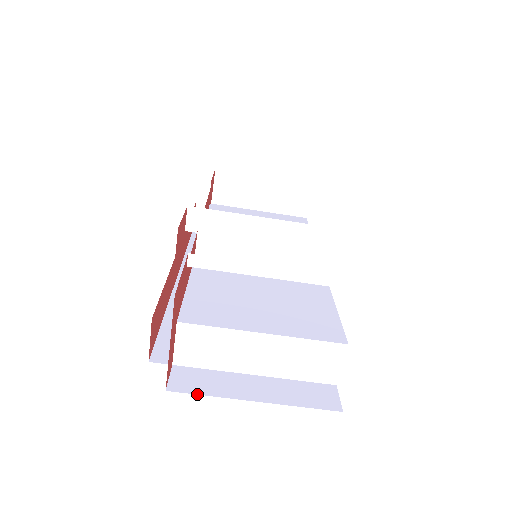
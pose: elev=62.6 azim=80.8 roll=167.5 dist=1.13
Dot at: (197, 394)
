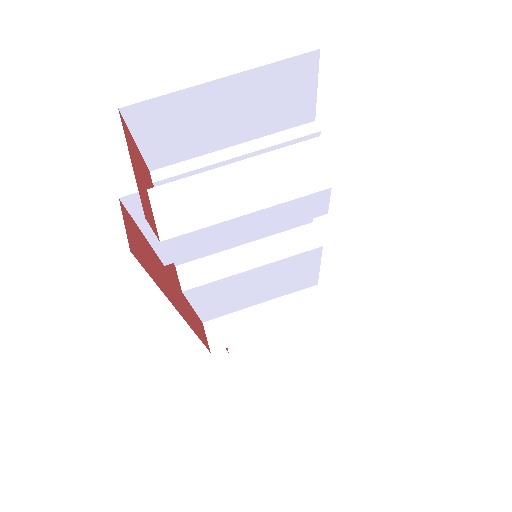
Dot at: occluded
